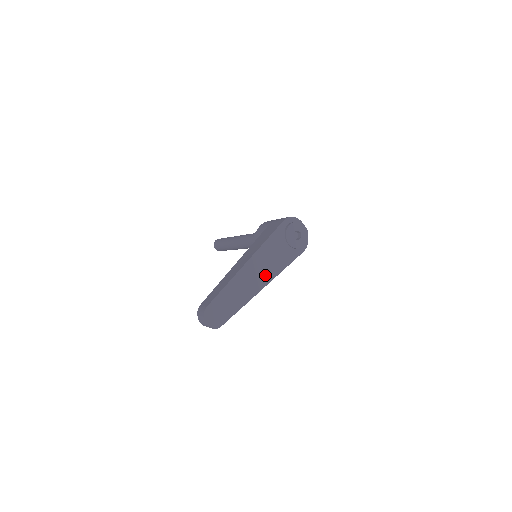
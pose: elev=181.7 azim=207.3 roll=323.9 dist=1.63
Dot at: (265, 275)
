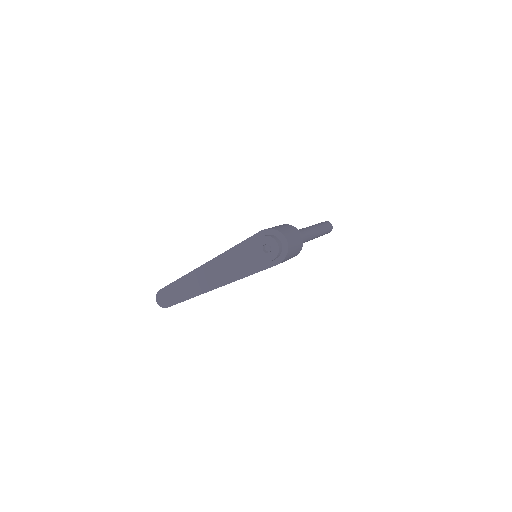
Dot at: (222, 278)
